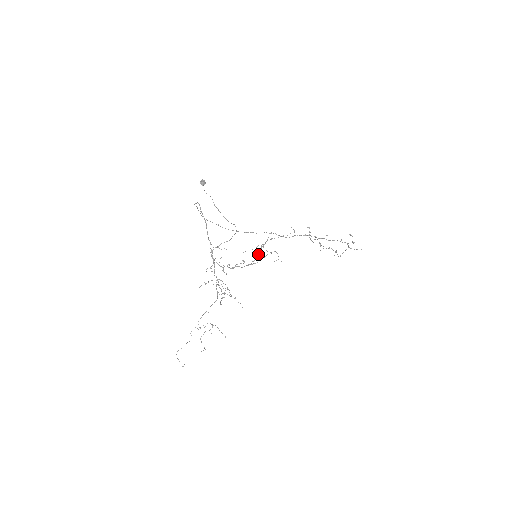
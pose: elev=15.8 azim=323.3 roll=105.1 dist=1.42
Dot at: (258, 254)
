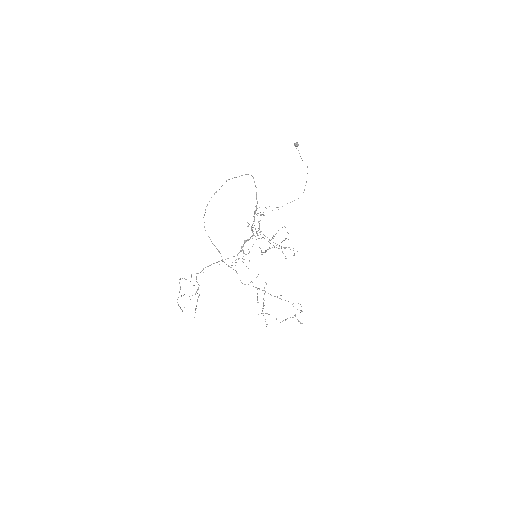
Dot at: (266, 251)
